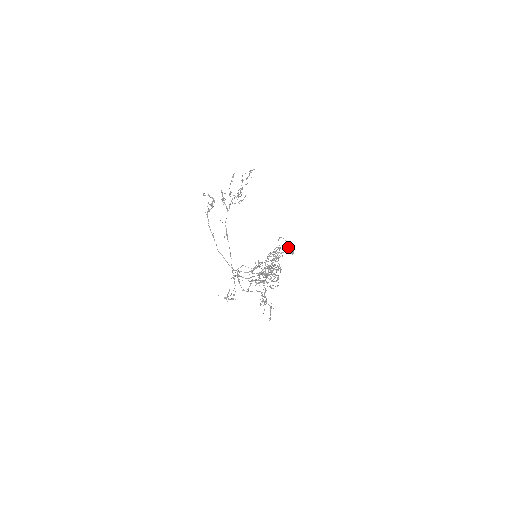
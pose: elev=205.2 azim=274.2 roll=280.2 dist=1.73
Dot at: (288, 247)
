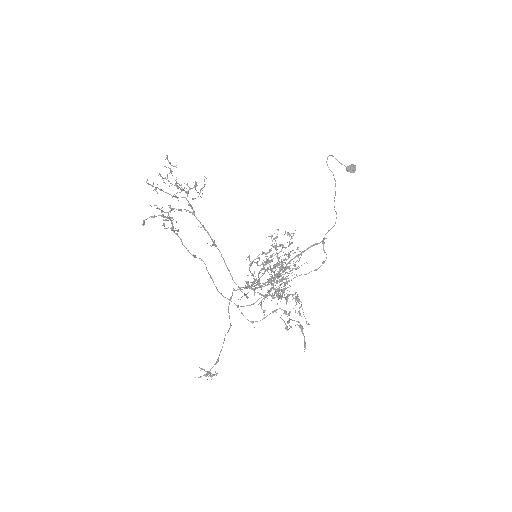
Dot at: occluded
